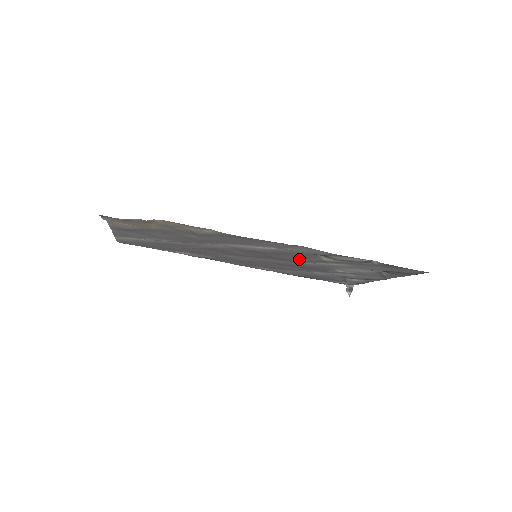
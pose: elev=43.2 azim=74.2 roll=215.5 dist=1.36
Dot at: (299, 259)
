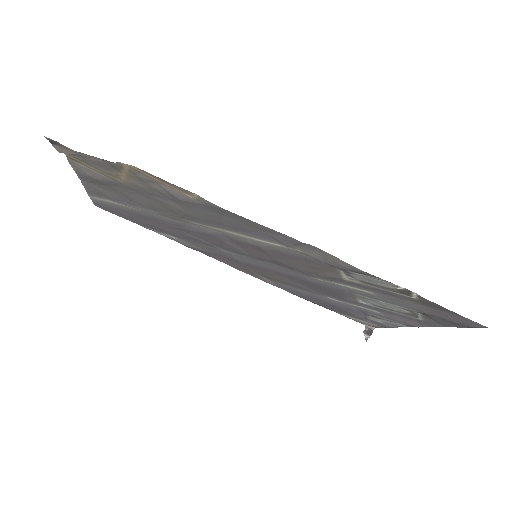
Dot at: (310, 270)
